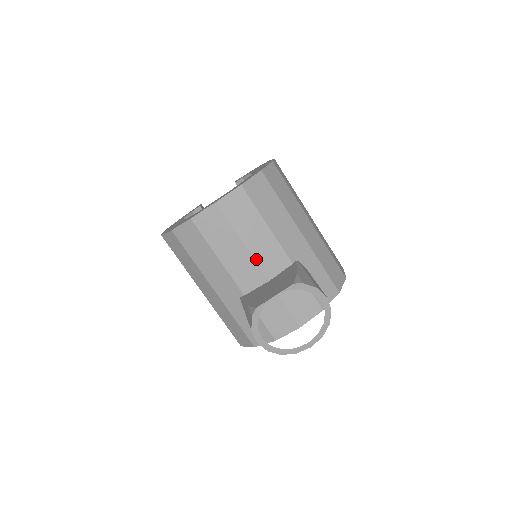
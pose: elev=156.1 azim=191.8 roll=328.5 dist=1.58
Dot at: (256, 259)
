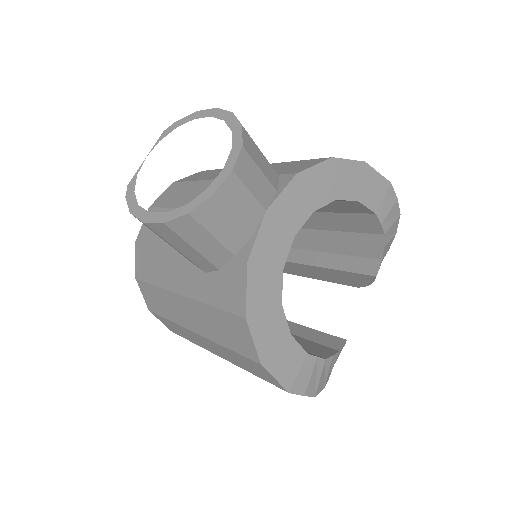
Dot at: occluded
